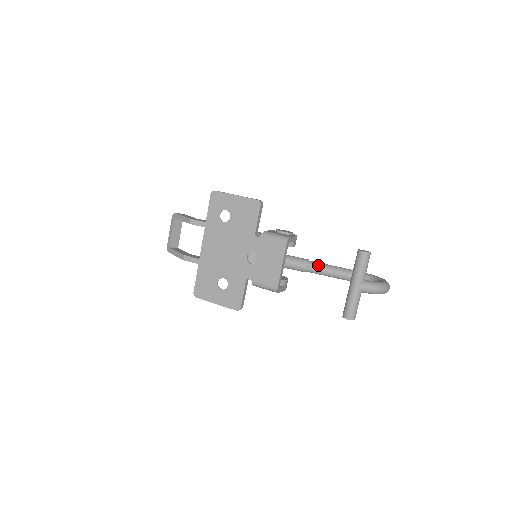
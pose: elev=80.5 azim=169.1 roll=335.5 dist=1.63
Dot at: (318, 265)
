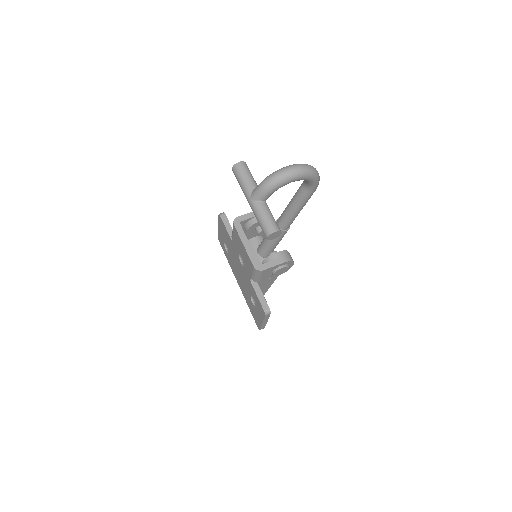
Dot at: (281, 215)
